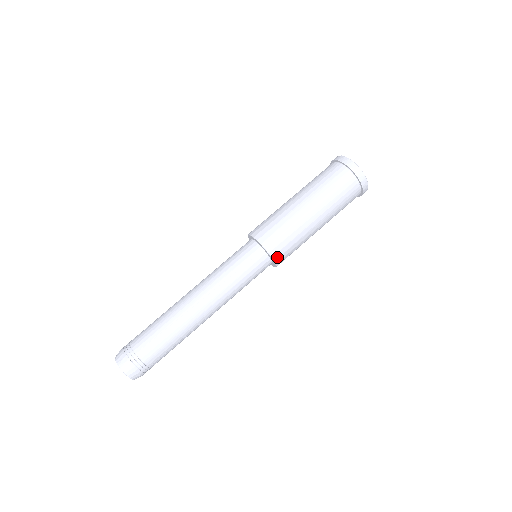
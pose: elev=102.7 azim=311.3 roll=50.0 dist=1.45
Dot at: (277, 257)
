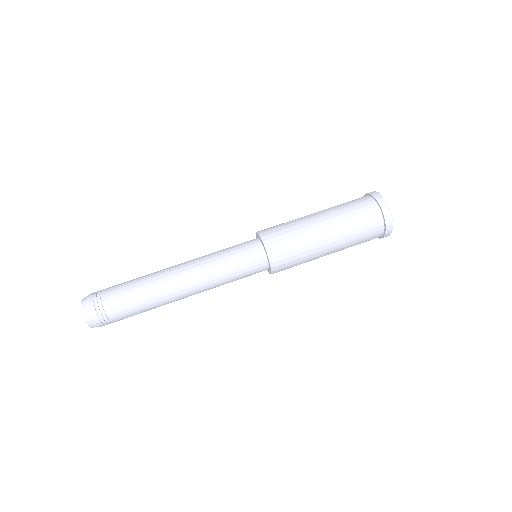
Dot at: (273, 255)
